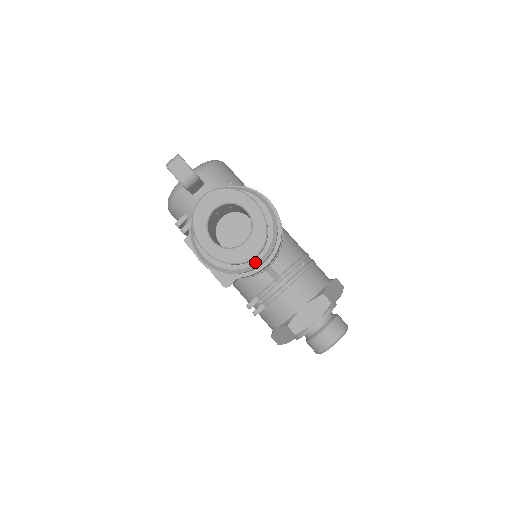
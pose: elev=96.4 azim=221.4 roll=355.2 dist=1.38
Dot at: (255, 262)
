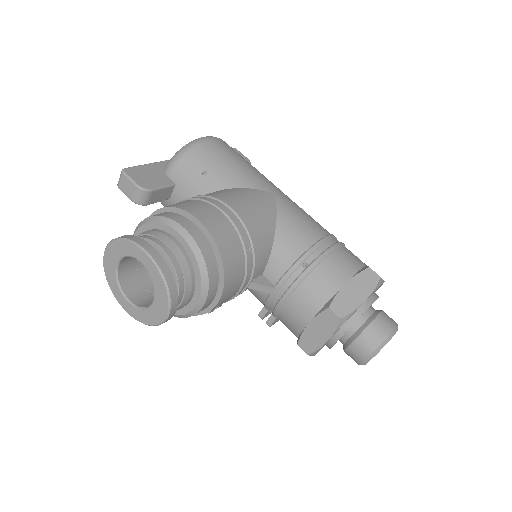
Dot at: (193, 307)
